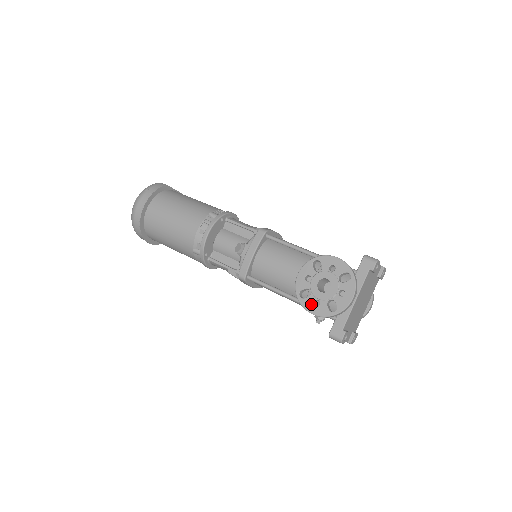
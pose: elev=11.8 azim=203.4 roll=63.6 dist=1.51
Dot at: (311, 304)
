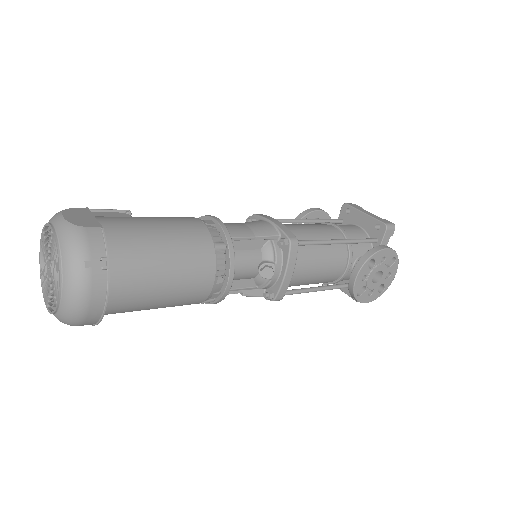
Dot at: (367, 297)
